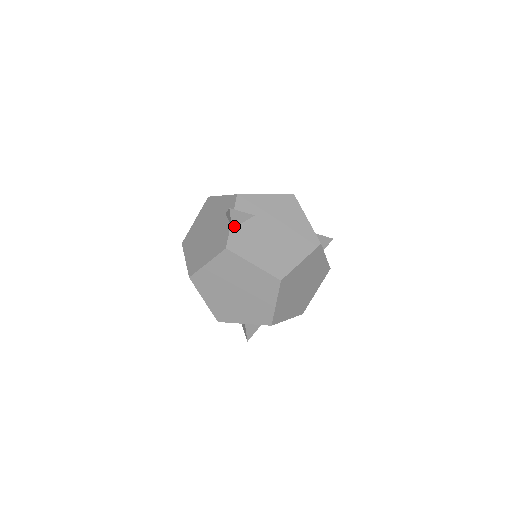
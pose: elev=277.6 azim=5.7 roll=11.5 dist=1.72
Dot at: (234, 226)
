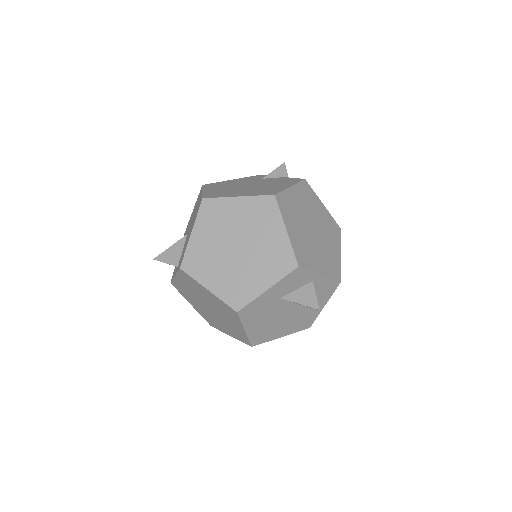
Dot at: occluded
